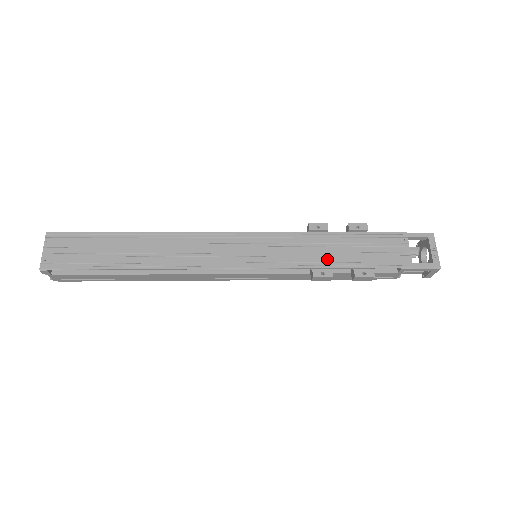
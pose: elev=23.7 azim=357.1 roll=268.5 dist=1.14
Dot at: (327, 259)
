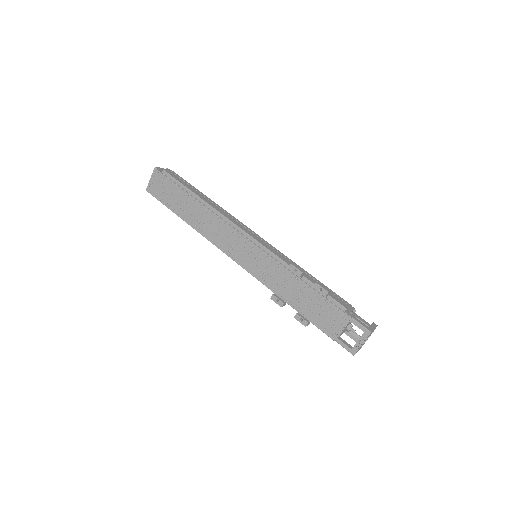
Dot at: (286, 294)
